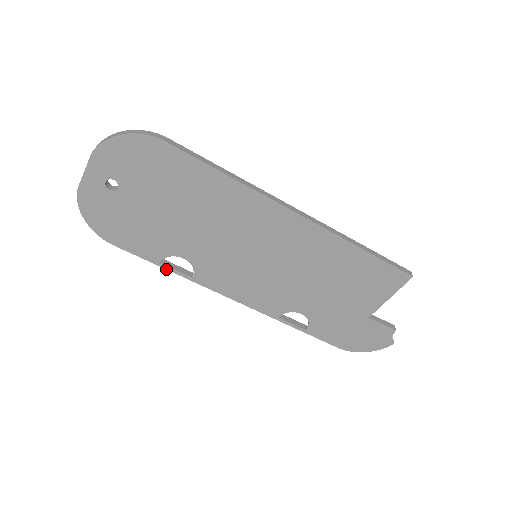
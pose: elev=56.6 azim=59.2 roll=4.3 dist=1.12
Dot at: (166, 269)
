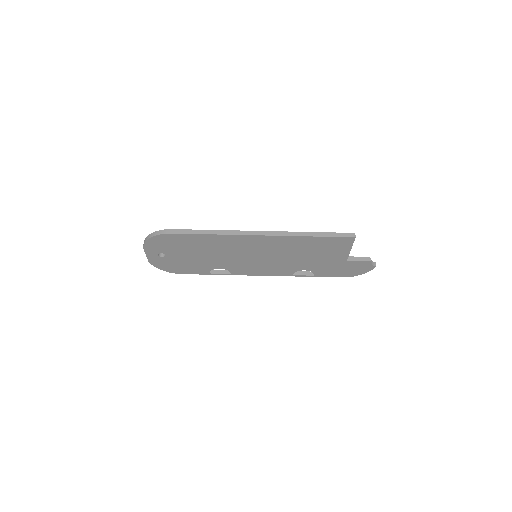
Dot at: occluded
